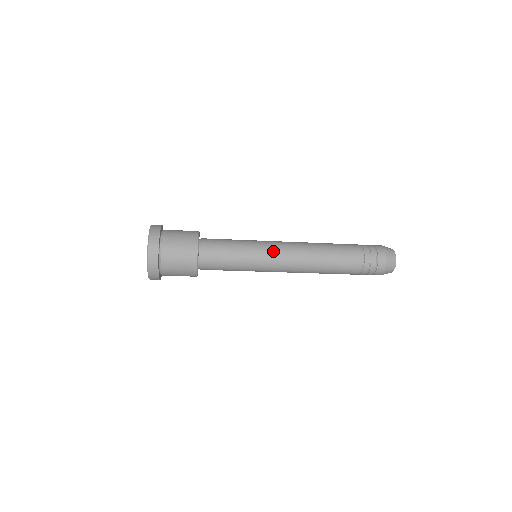
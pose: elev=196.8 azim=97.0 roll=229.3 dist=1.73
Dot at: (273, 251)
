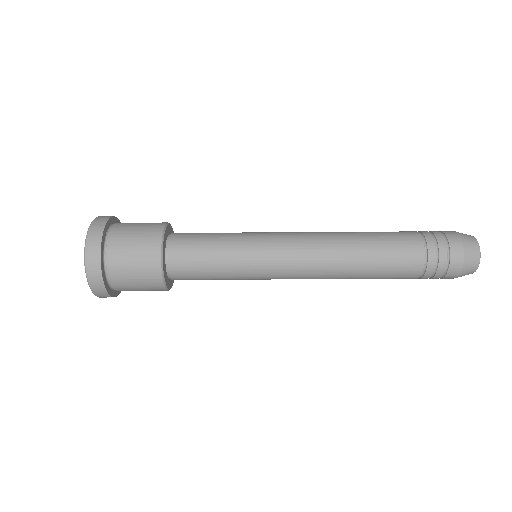
Dot at: (279, 235)
